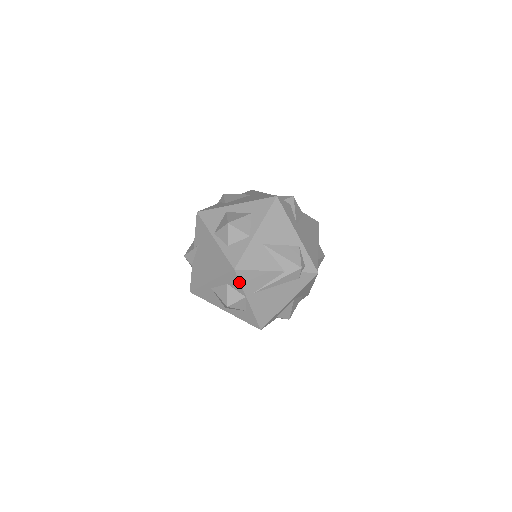
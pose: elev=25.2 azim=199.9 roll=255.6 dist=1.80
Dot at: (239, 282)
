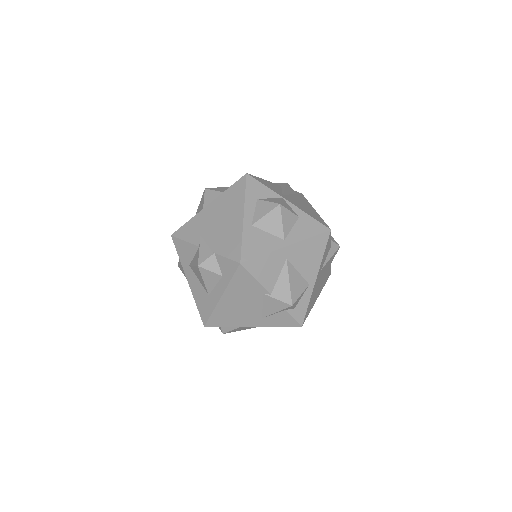
Dot at: (262, 184)
